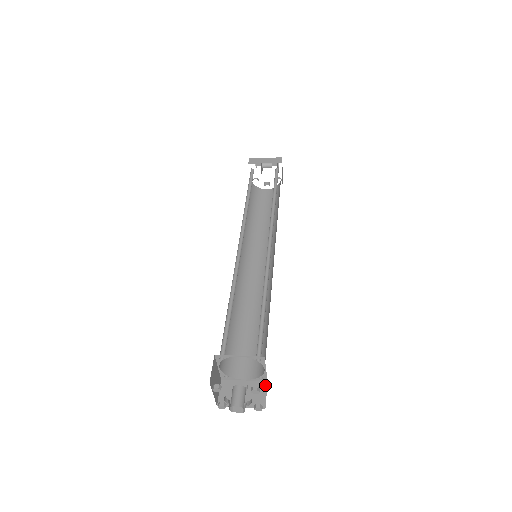
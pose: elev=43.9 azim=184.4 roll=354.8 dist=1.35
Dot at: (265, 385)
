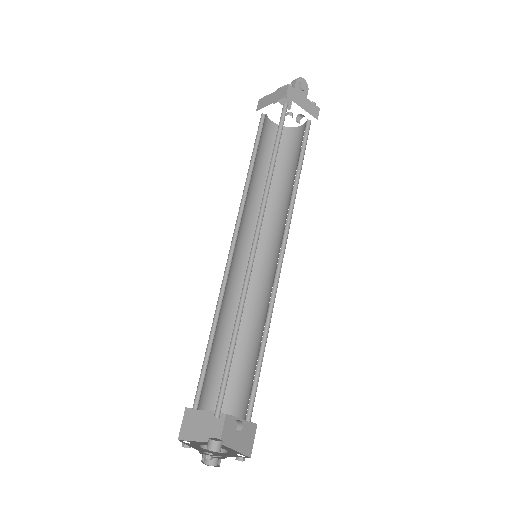
Dot at: (255, 428)
